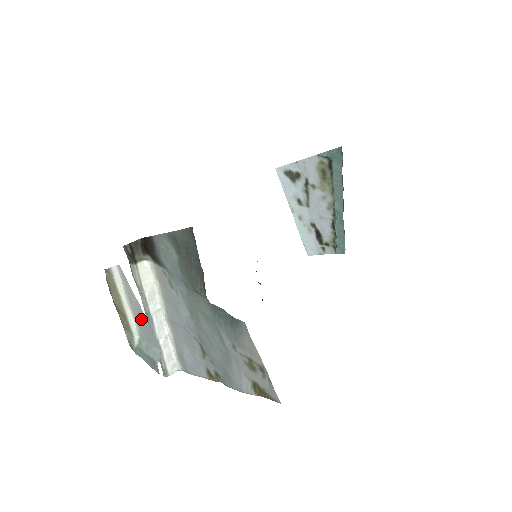
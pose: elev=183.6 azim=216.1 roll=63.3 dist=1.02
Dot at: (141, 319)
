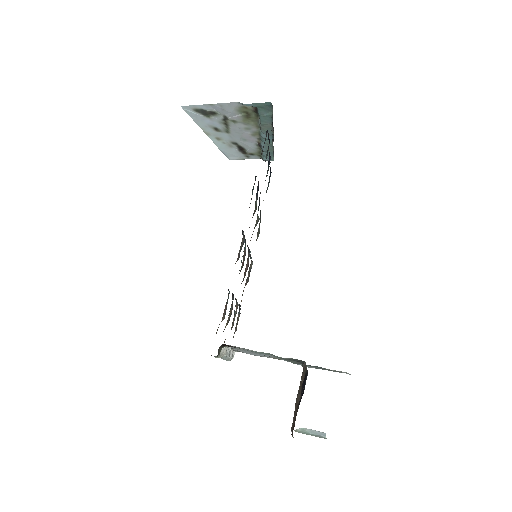
Dot at: occluded
